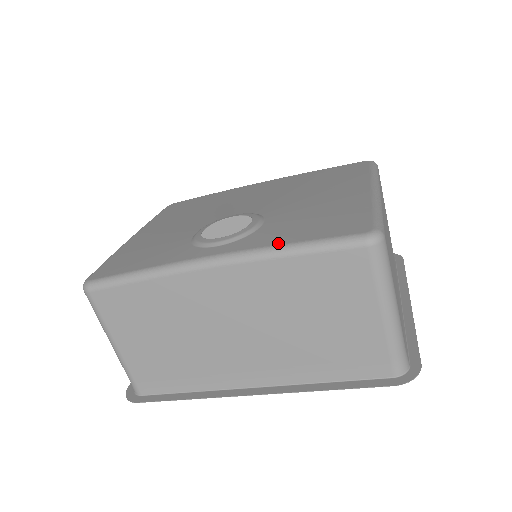
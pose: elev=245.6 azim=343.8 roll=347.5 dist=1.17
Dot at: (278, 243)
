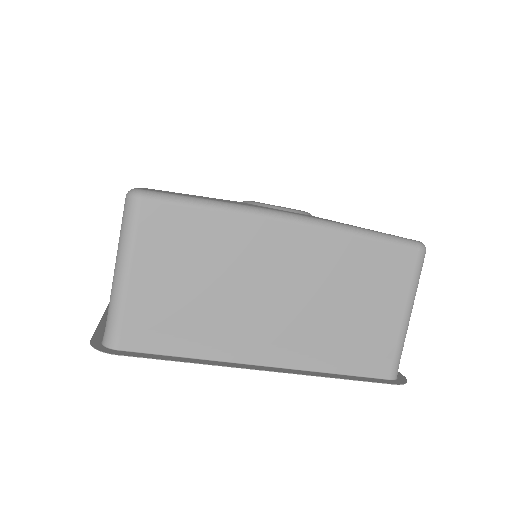
Dot at: (350, 225)
